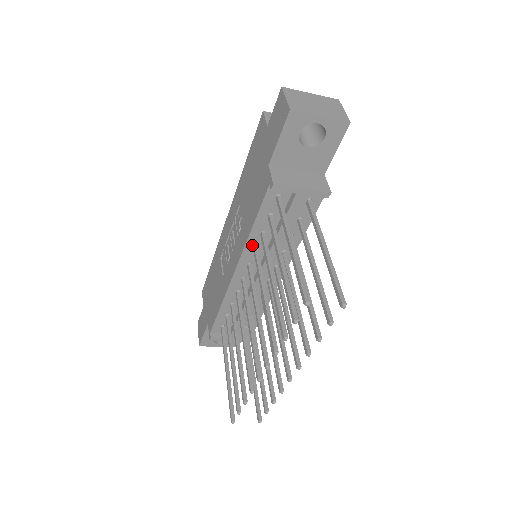
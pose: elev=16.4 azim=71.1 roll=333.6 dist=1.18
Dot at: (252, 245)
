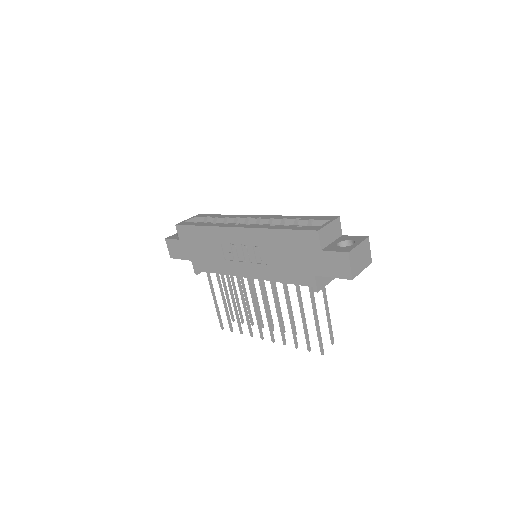
Dot at: occluded
